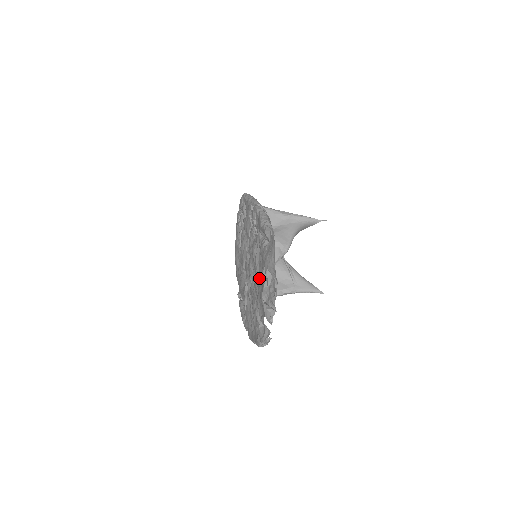
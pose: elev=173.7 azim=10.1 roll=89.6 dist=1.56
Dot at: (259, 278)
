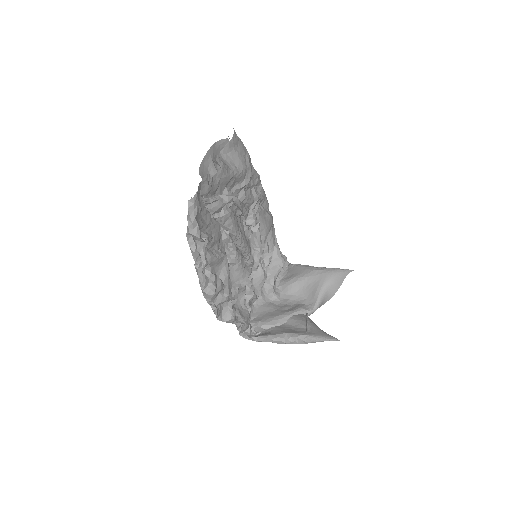
Dot at: occluded
